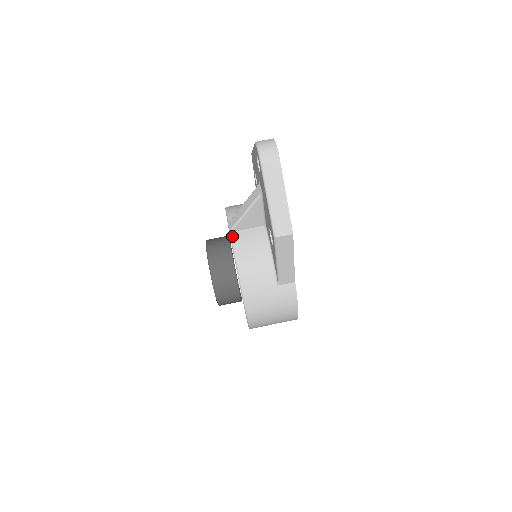
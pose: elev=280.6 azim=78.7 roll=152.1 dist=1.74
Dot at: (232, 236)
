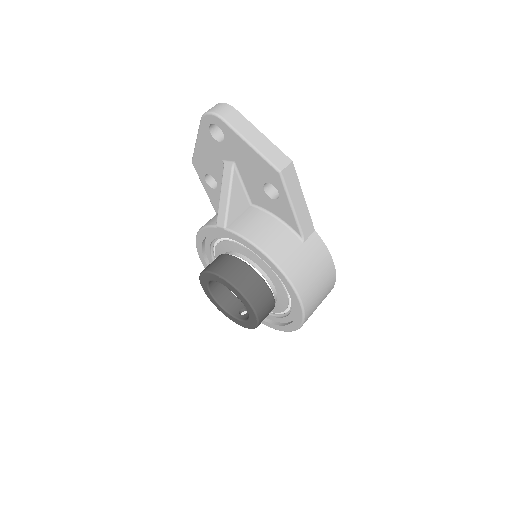
Dot at: (230, 229)
